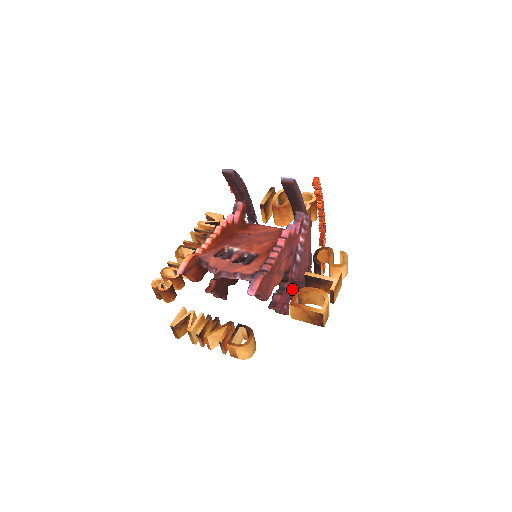
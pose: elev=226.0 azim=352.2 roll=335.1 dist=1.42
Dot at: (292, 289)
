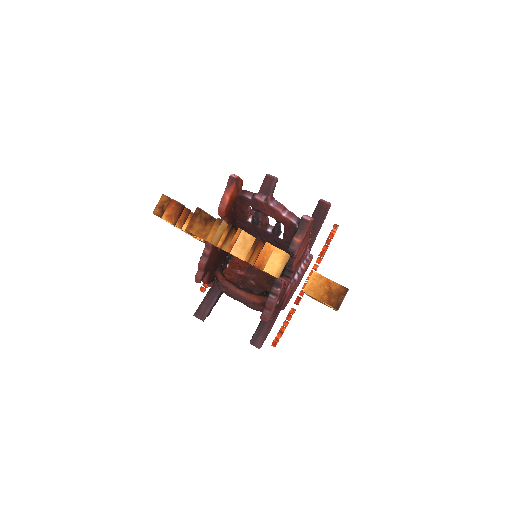
Dot at: (279, 301)
